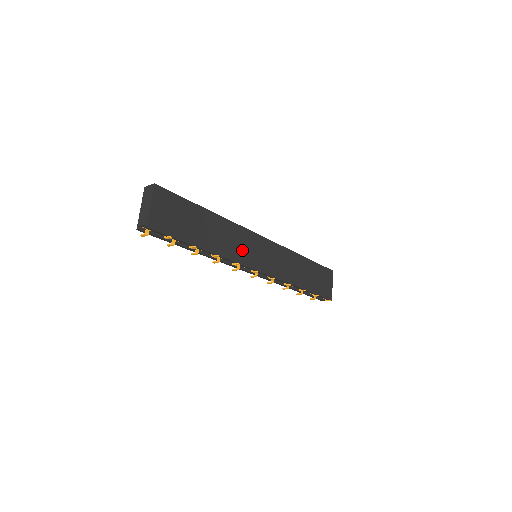
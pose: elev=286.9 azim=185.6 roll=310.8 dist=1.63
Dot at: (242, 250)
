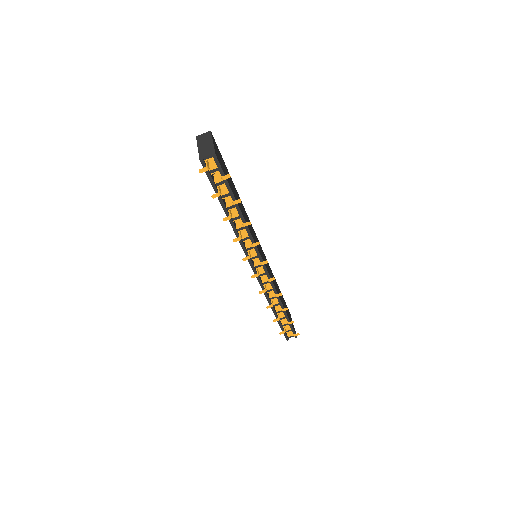
Dot at: (254, 237)
